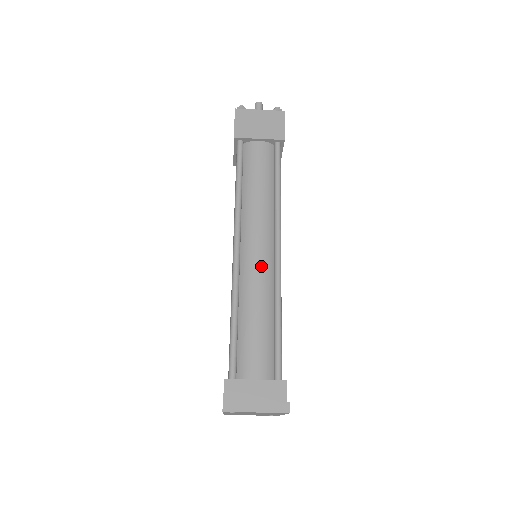
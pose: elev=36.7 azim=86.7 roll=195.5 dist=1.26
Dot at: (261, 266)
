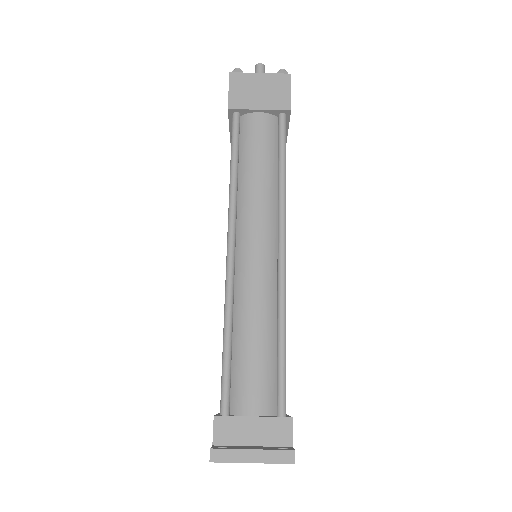
Dot at: (261, 271)
